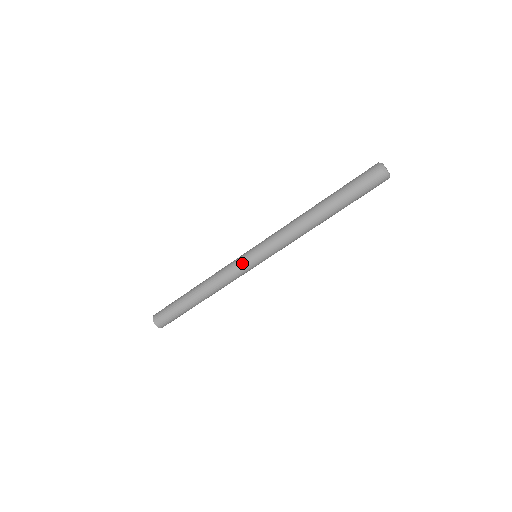
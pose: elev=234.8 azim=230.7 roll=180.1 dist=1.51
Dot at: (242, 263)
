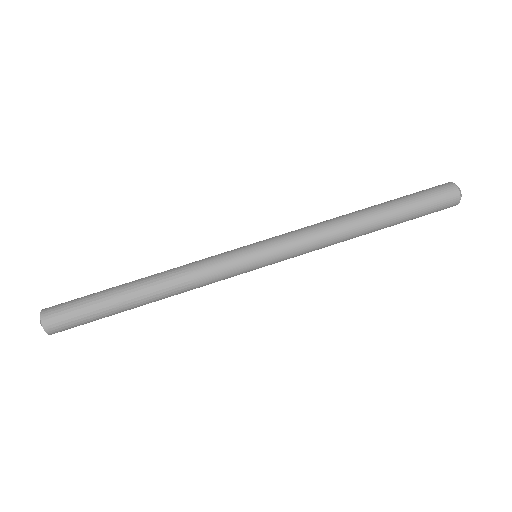
Dot at: (237, 258)
